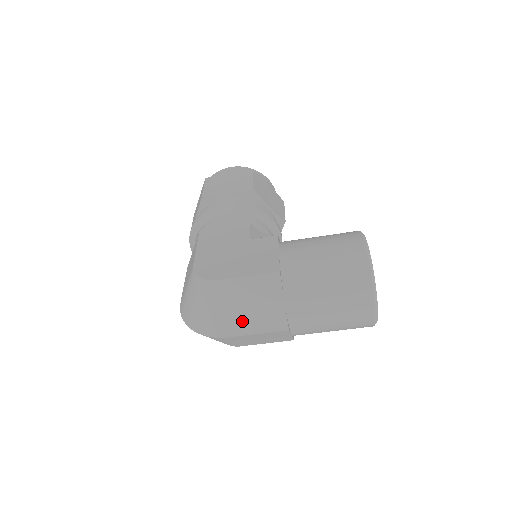
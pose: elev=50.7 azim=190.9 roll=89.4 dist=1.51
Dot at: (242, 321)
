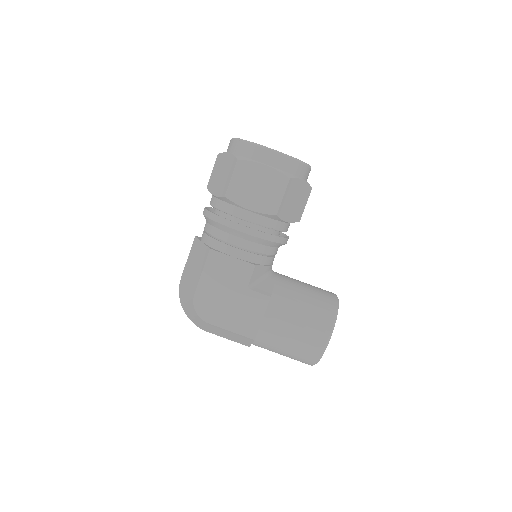
Dot at: (219, 334)
